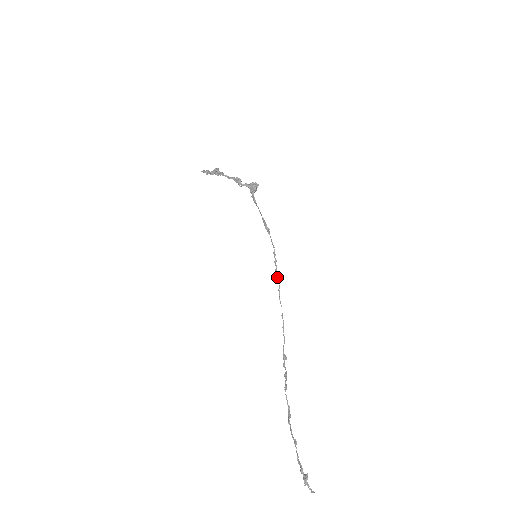
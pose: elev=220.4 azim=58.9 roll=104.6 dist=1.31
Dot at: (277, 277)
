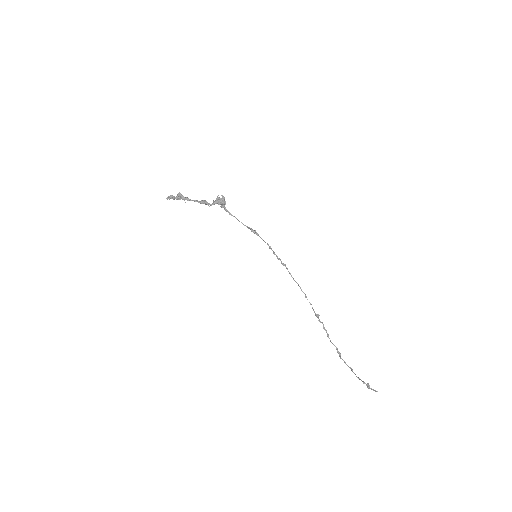
Dot at: (282, 263)
